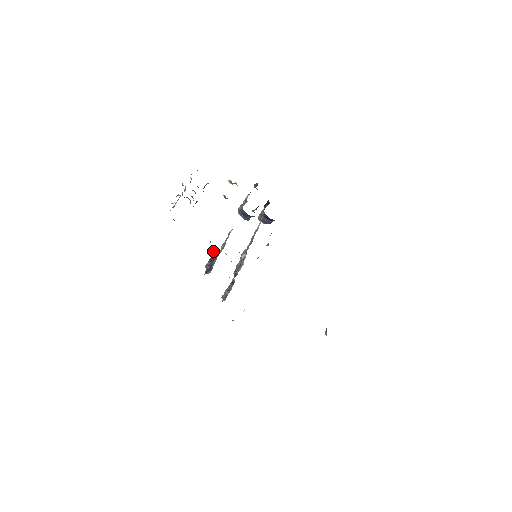
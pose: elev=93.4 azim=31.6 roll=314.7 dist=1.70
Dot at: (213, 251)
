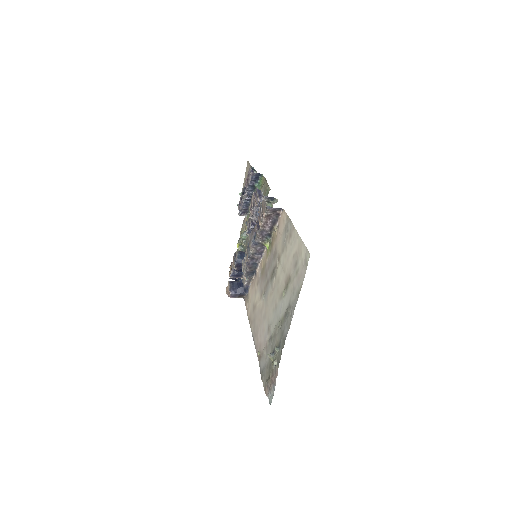
Dot at: occluded
